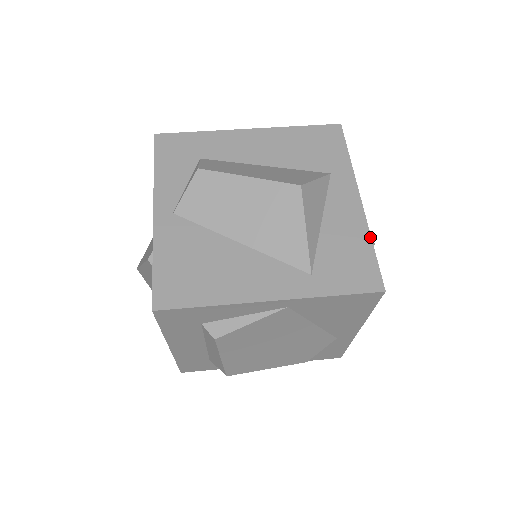
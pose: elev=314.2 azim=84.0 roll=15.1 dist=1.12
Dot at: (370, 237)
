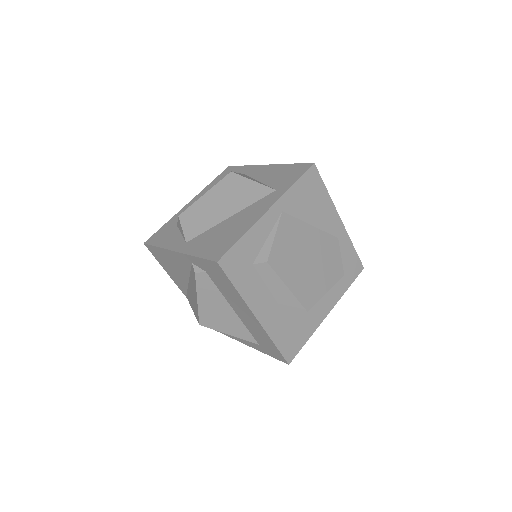
Dot at: (286, 164)
